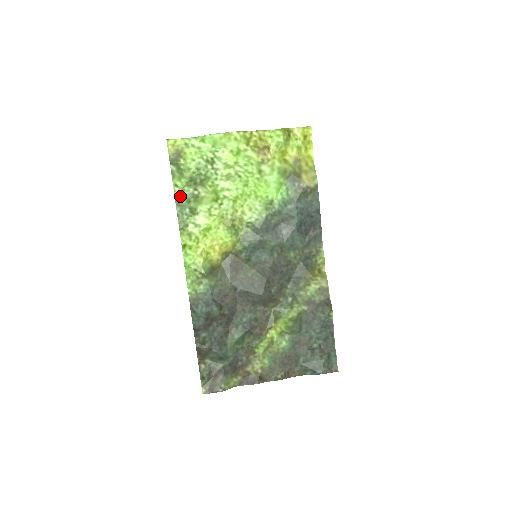
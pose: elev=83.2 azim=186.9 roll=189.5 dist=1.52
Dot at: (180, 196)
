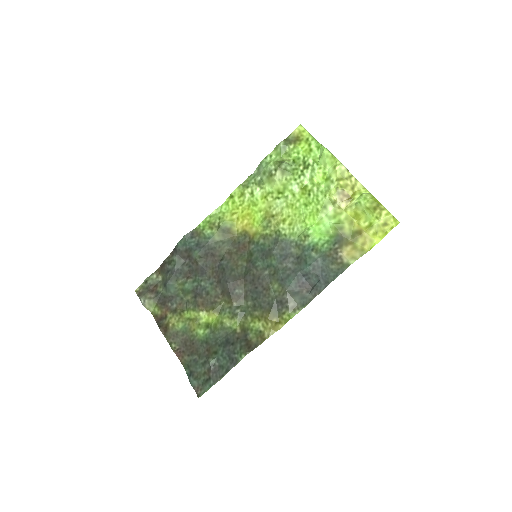
Dot at: (264, 164)
